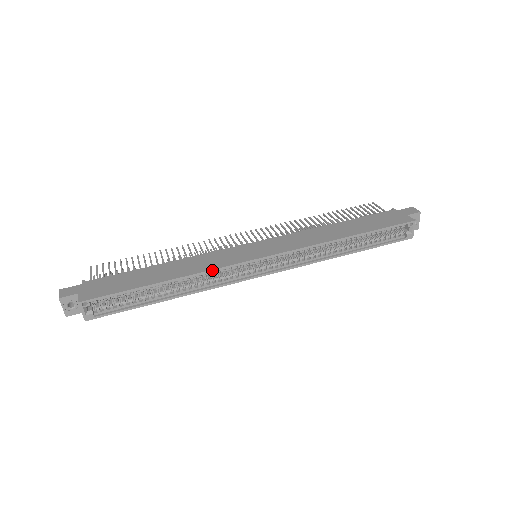
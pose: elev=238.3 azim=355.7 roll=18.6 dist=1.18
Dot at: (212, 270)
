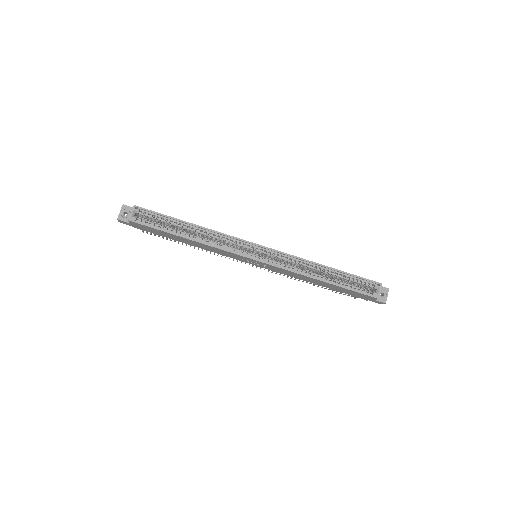
Dot at: (224, 234)
